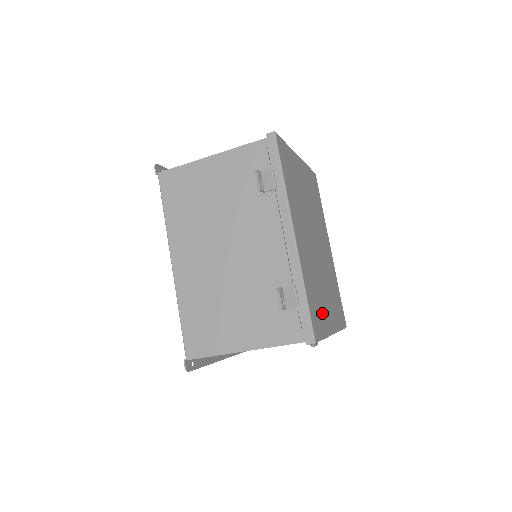
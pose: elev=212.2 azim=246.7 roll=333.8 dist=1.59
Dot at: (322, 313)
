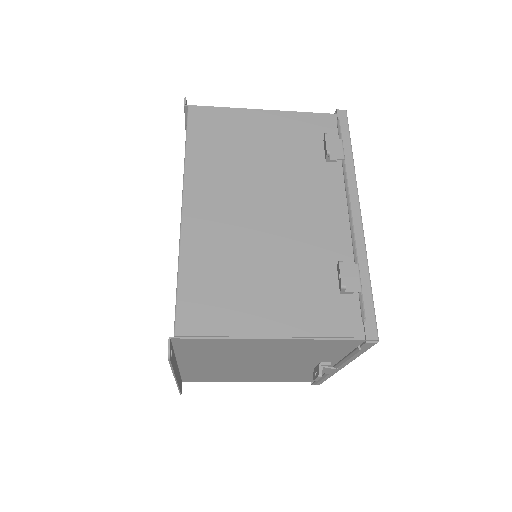
Dot at: occluded
